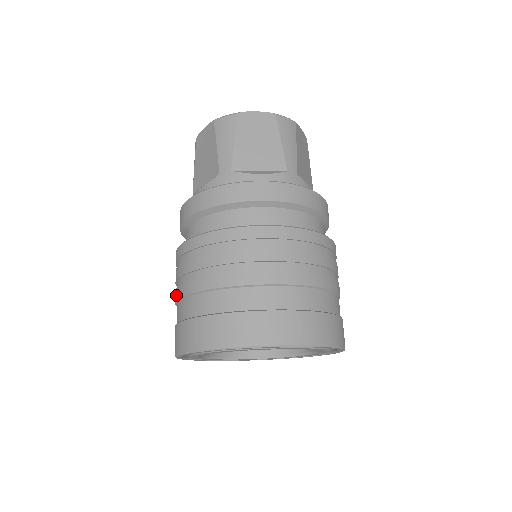
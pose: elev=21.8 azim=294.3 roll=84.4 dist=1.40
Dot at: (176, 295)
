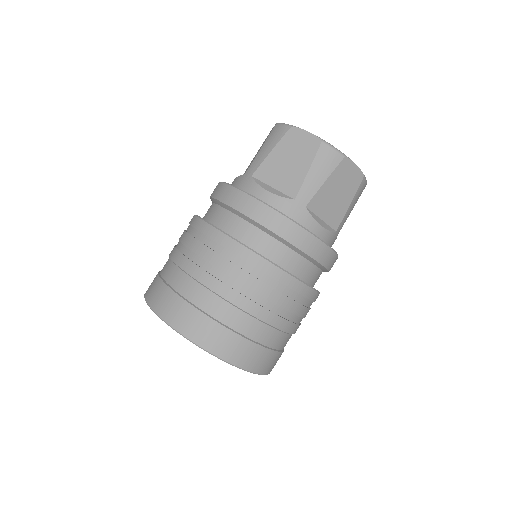
Dot at: occluded
